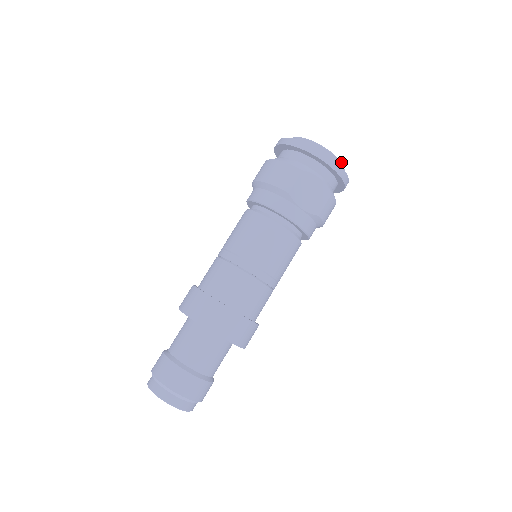
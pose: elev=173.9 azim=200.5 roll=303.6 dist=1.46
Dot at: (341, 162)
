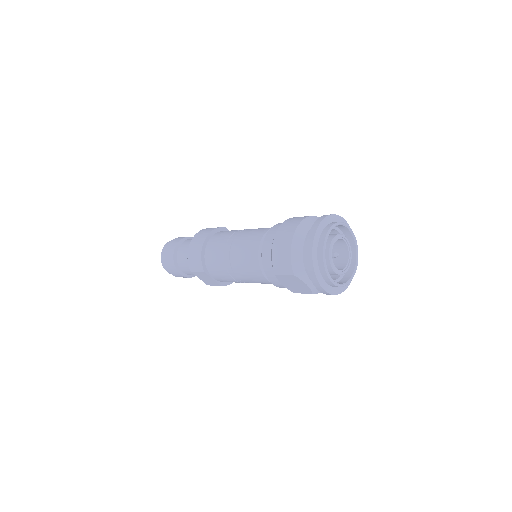
Dot at: (341, 286)
